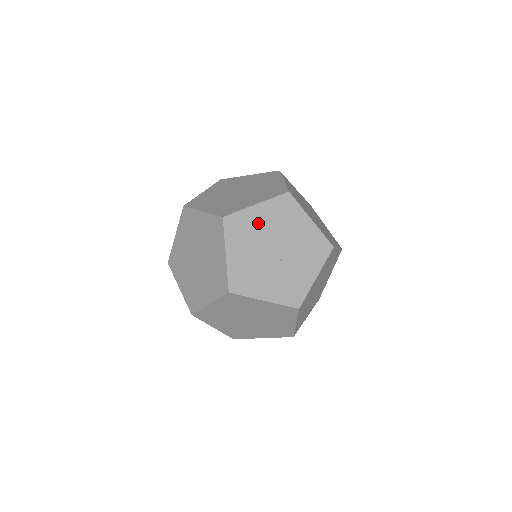
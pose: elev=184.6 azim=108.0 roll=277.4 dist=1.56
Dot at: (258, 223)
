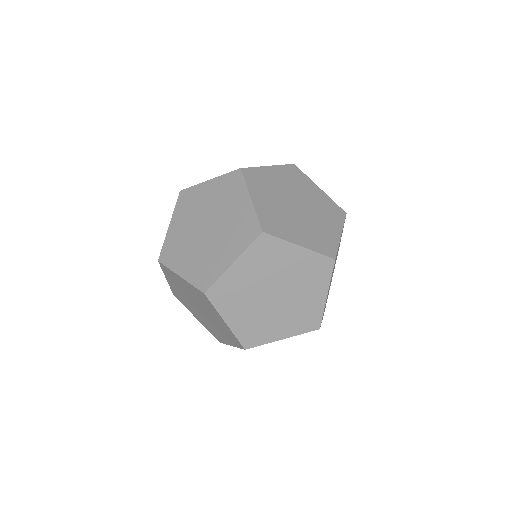
Dot at: occluded
